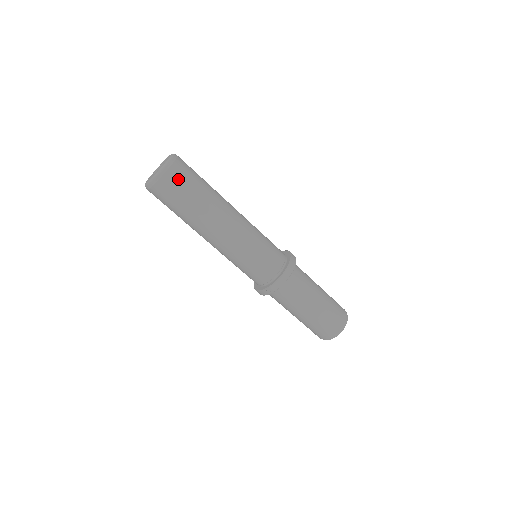
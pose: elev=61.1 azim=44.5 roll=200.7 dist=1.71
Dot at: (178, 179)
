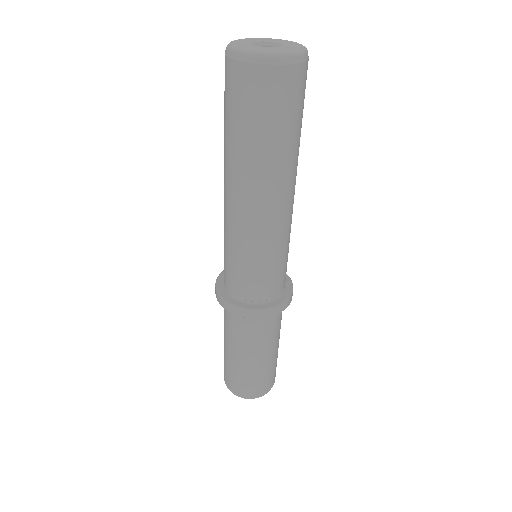
Dot at: (295, 89)
